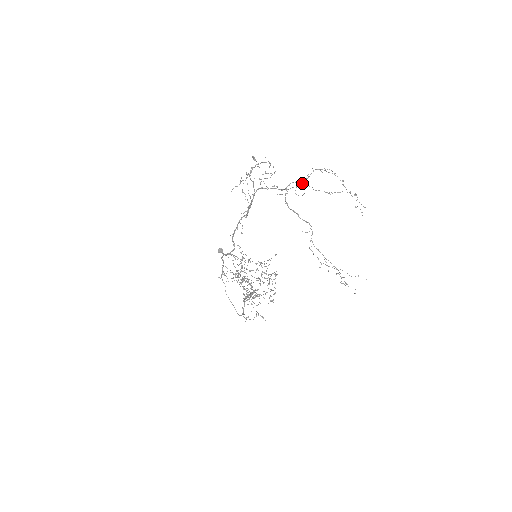
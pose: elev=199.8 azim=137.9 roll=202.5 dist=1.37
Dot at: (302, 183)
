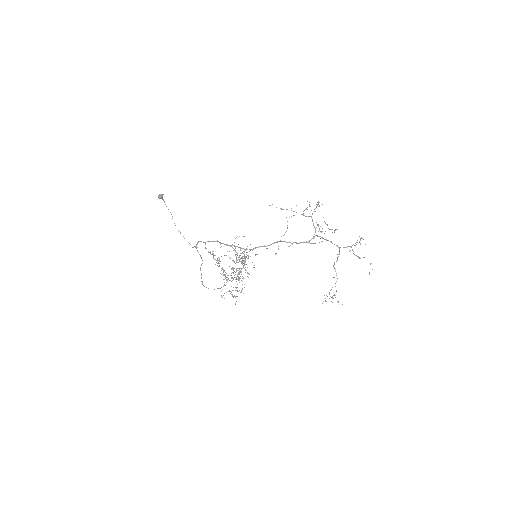
Dot at: (349, 246)
